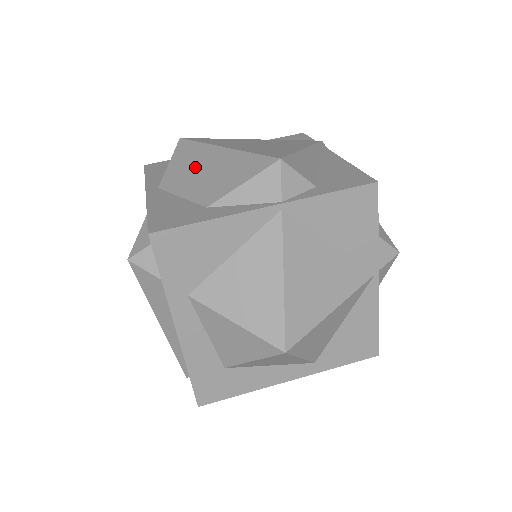
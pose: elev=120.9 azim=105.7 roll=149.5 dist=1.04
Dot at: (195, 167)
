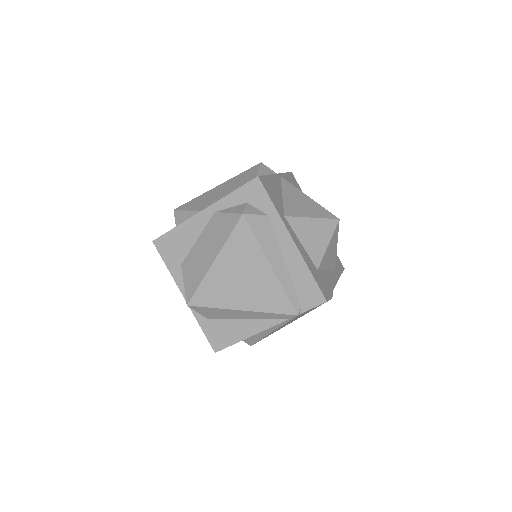
Dot at: (214, 195)
